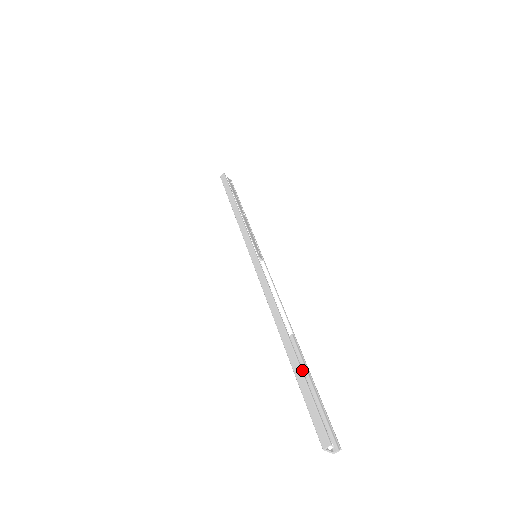
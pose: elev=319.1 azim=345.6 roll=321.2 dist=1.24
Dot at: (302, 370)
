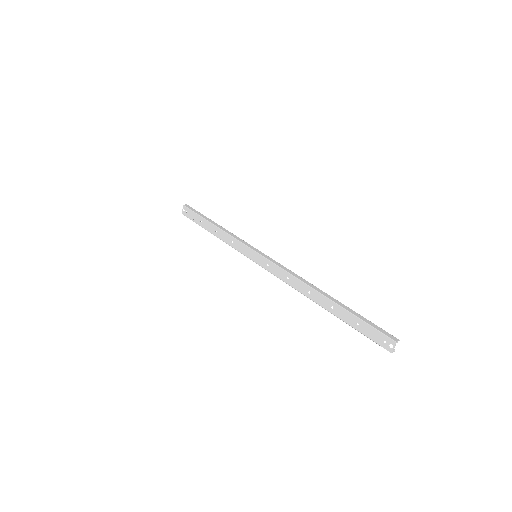
Dot at: (351, 310)
